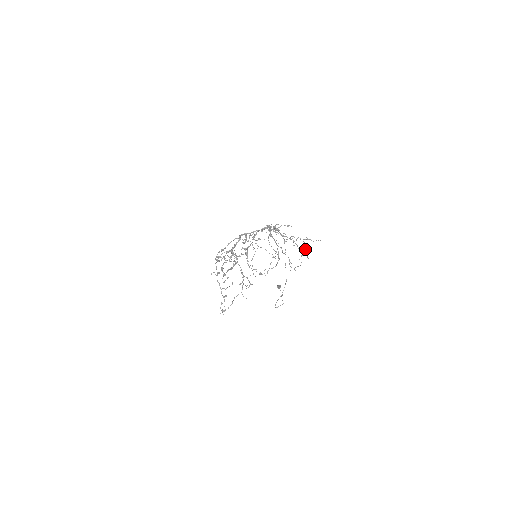
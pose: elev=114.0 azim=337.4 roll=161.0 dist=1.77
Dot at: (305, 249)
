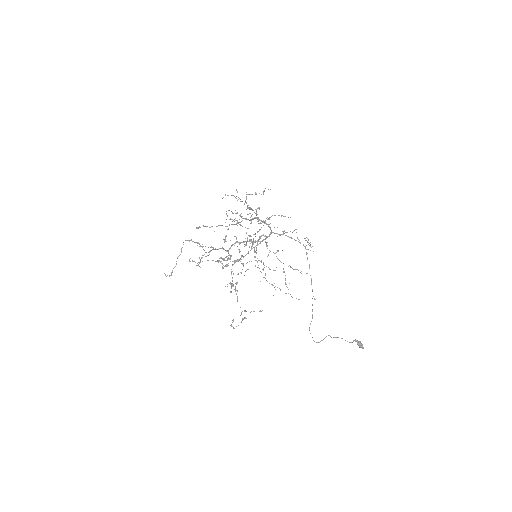
Dot at: occluded
